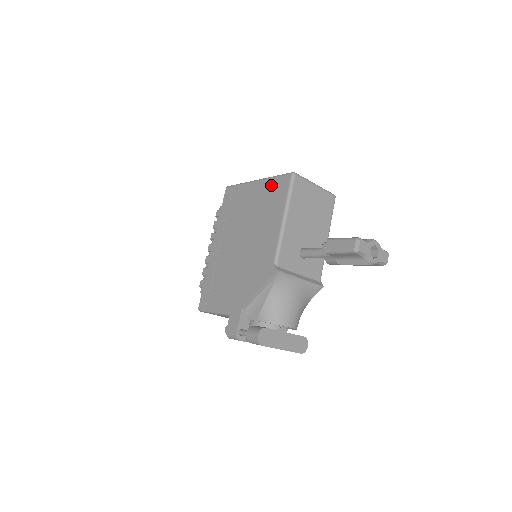
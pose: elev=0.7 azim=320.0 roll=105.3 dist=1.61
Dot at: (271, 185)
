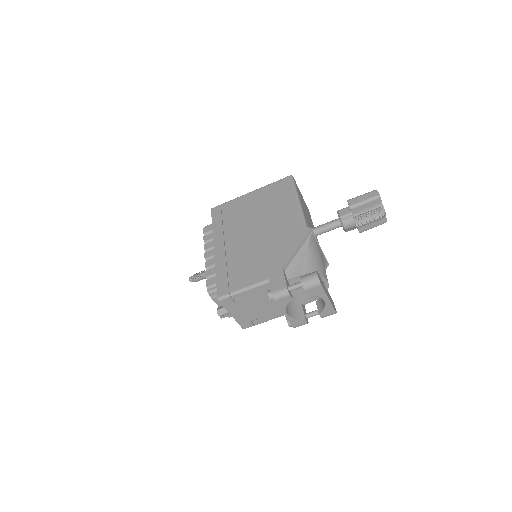
Dot at: (271, 188)
